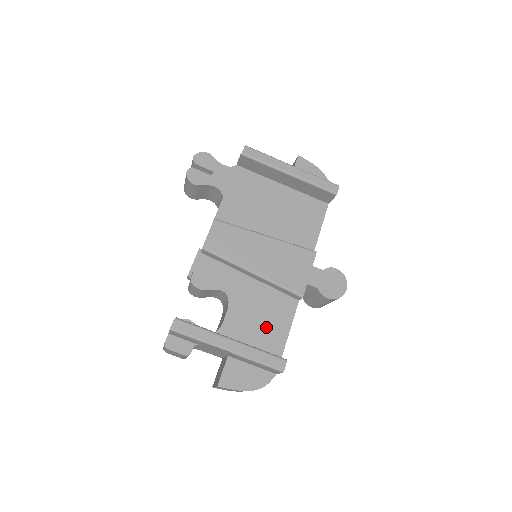
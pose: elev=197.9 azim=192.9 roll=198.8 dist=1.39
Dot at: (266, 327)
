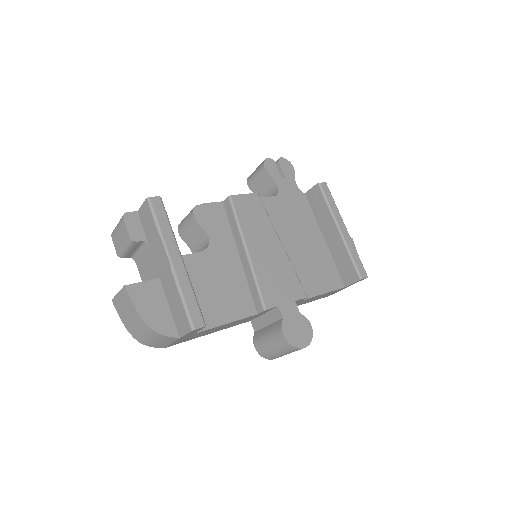
Dot at: (212, 298)
